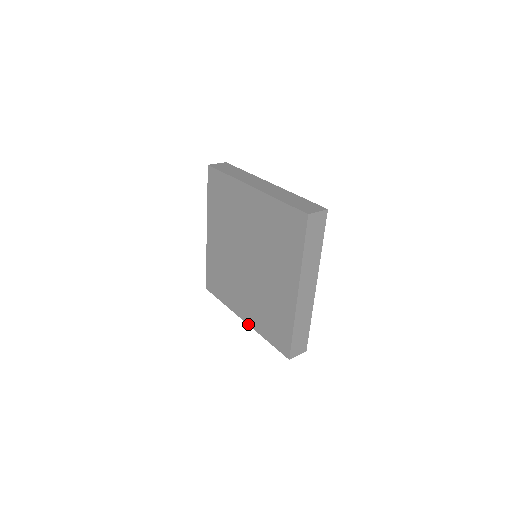
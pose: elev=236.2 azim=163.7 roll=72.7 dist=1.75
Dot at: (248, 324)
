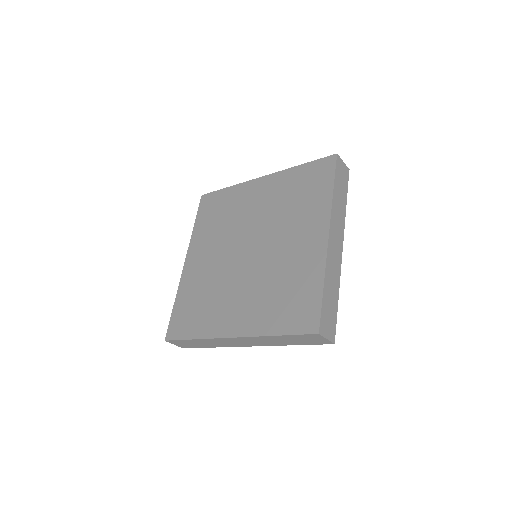
Dot at: (241, 336)
